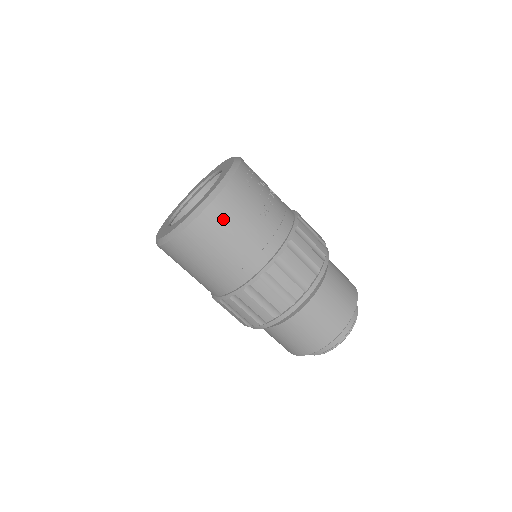
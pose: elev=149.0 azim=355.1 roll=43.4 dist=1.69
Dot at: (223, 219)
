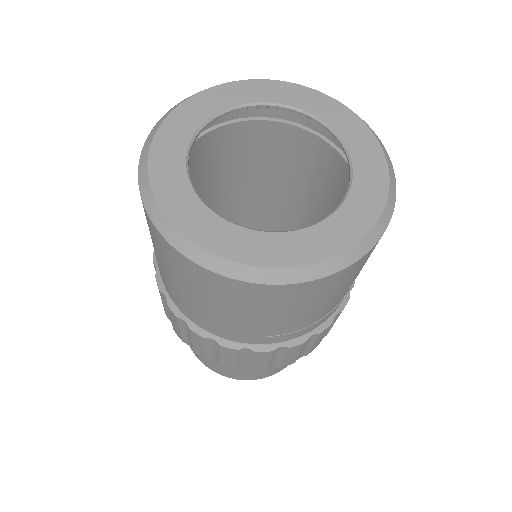
Dot at: (321, 293)
